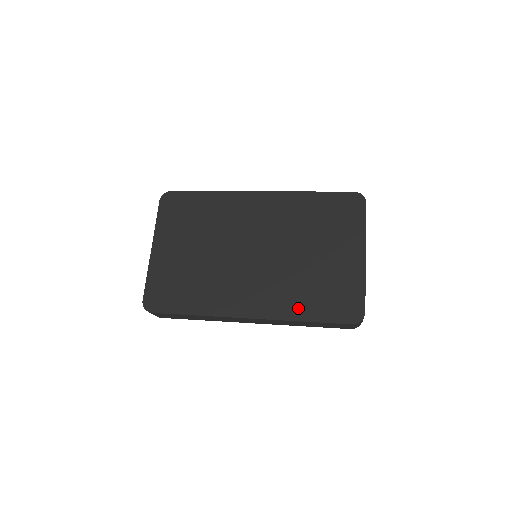
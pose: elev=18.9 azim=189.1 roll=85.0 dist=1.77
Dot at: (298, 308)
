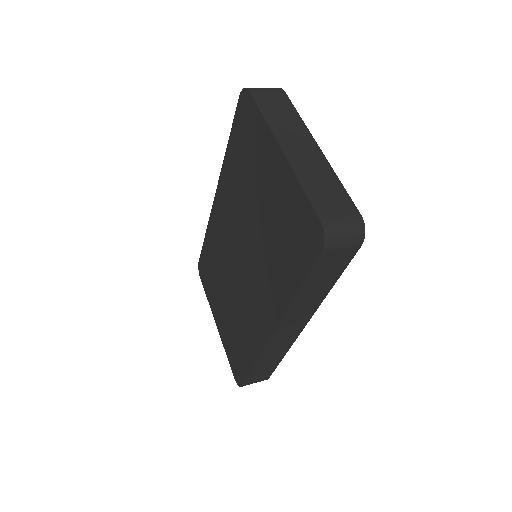
Dot at: (285, 284)
